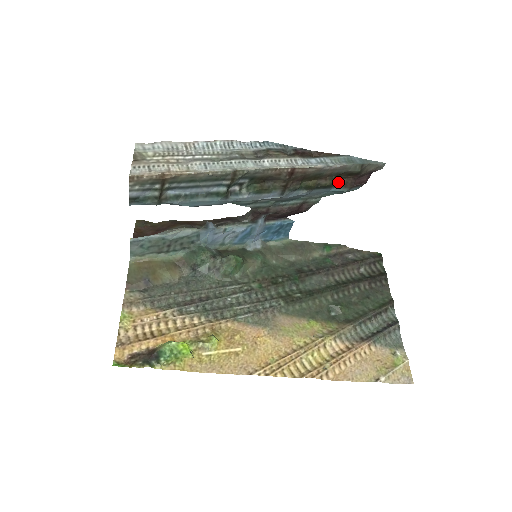
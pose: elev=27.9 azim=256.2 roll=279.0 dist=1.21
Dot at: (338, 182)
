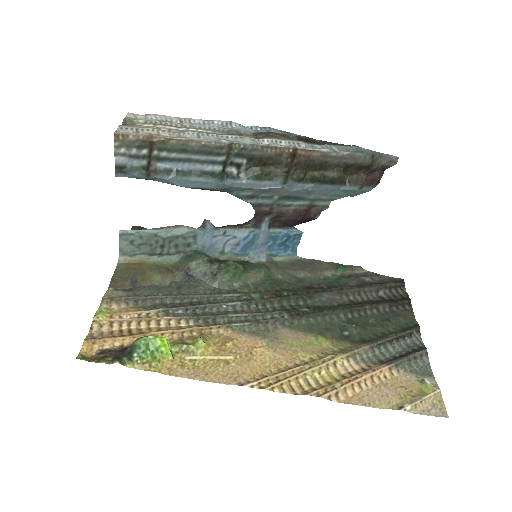
Dot at: (348, 179)
